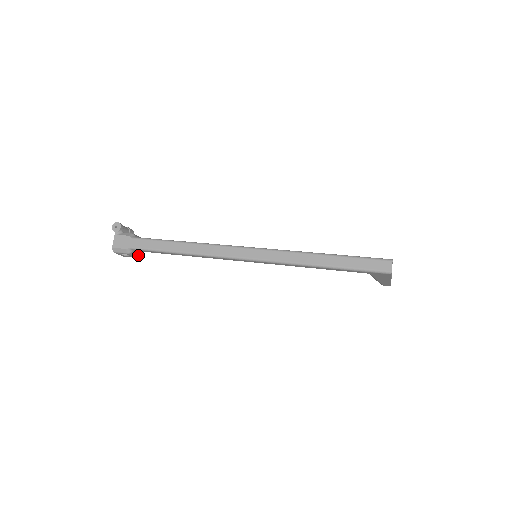
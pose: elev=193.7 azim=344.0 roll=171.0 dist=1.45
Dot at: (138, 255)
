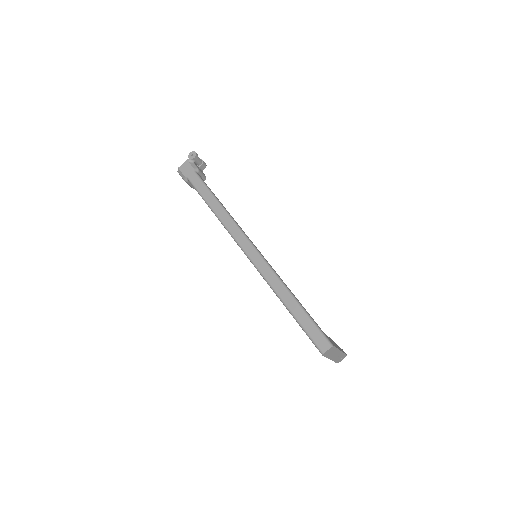
Dot at: (193, 187)
